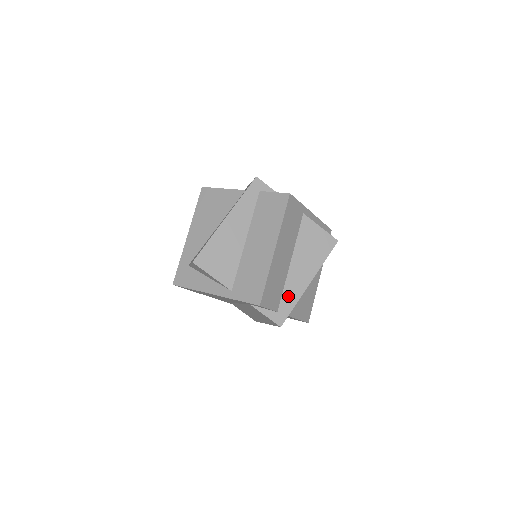
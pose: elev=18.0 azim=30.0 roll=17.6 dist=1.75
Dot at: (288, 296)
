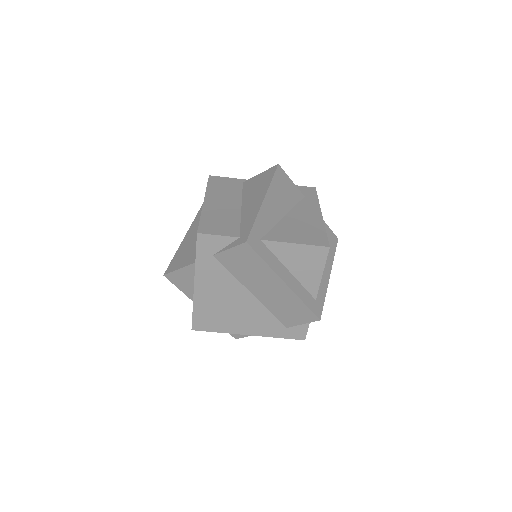
Dot at: (246, 222)
